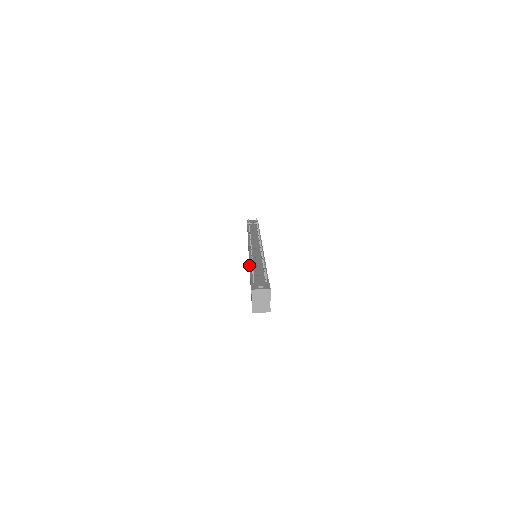
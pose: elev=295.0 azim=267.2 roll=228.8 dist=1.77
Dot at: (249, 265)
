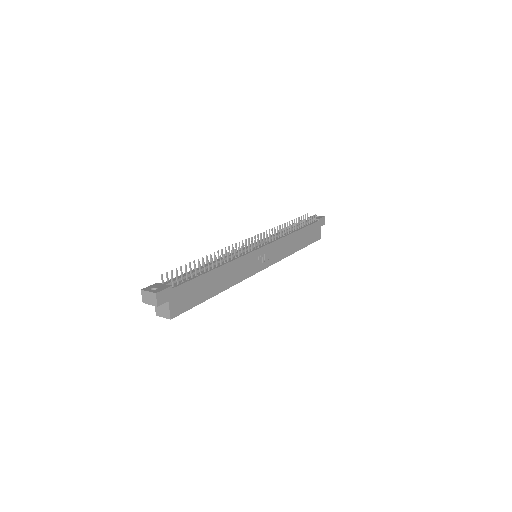
Dot at: occluded
